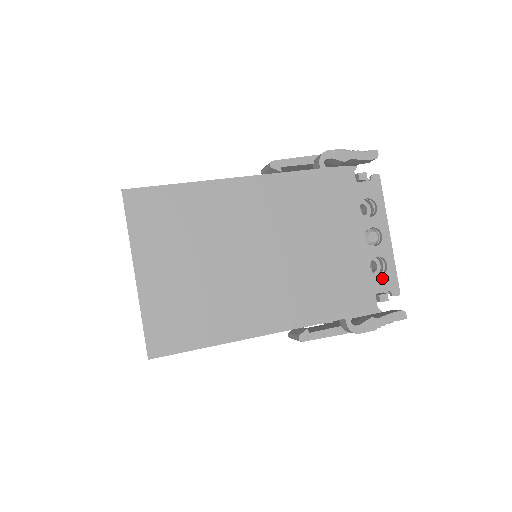
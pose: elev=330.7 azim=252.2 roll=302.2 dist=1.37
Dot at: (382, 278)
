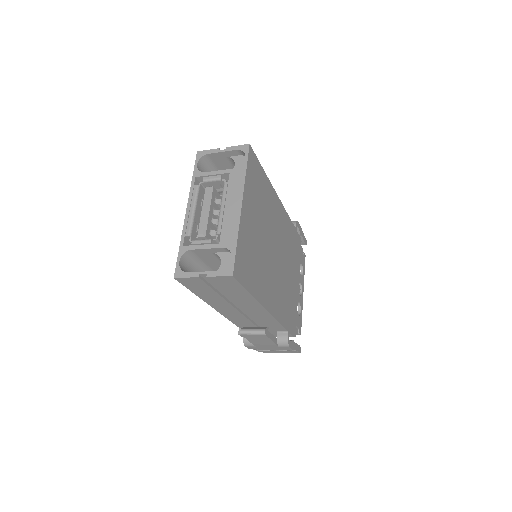
Dot at: (299, 318)
